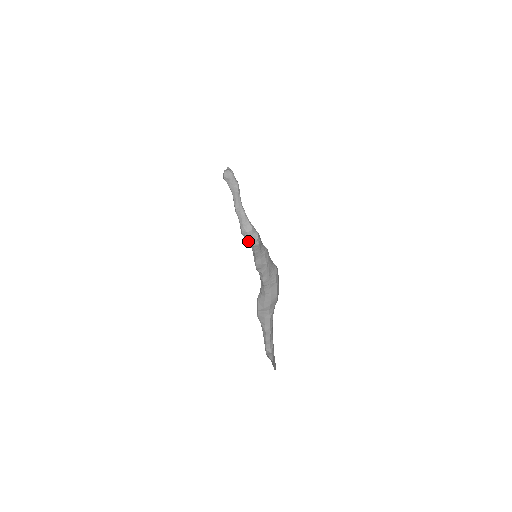
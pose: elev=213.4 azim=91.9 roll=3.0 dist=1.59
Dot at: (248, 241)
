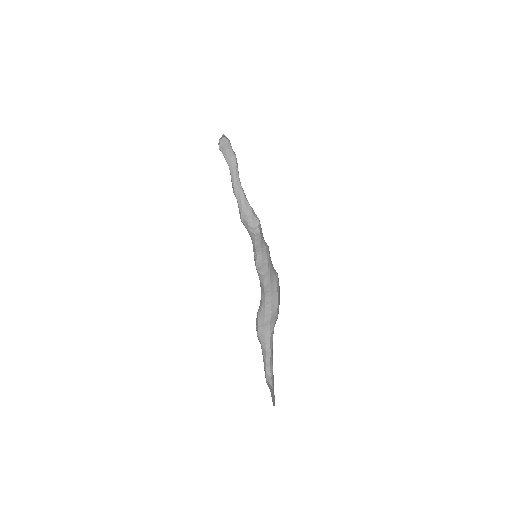
Dot at: (248, 228)
